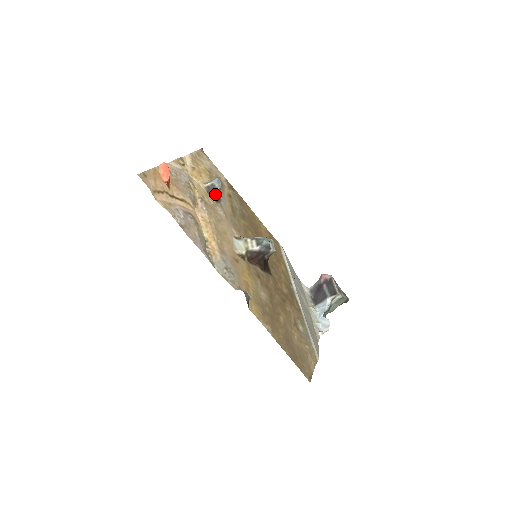
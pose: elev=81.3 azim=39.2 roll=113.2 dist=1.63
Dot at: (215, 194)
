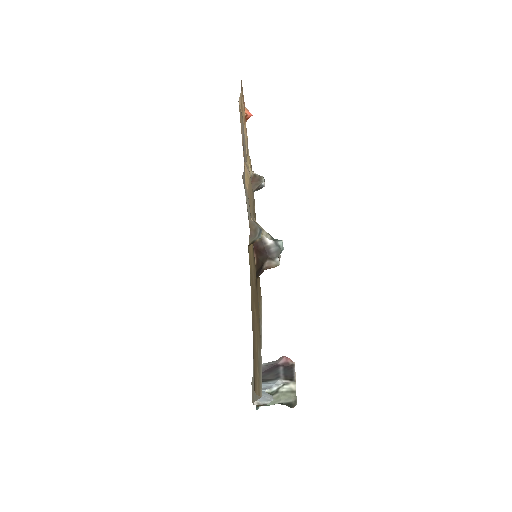
Dot at: (256, 185)
